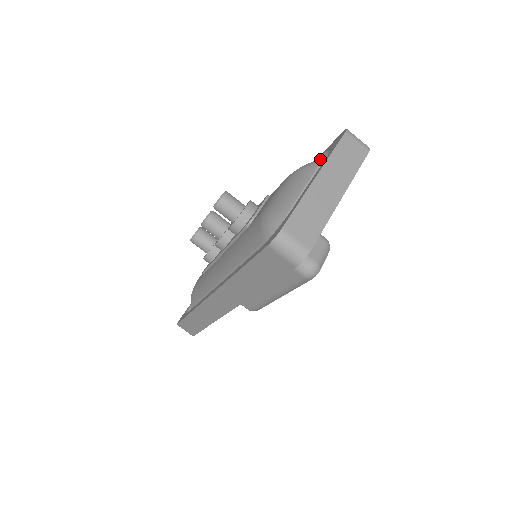
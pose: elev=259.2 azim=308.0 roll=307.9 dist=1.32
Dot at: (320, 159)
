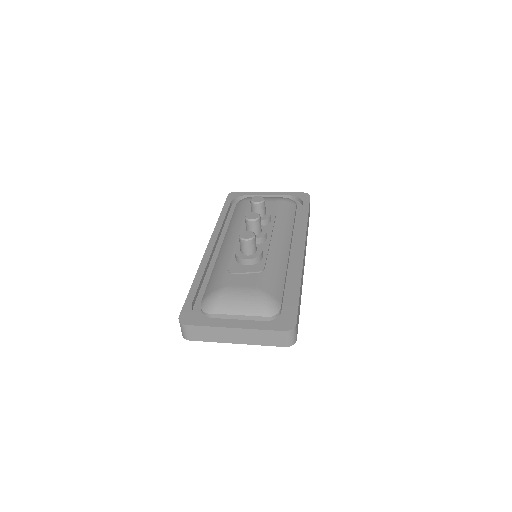
Dot at: (291, 304)
